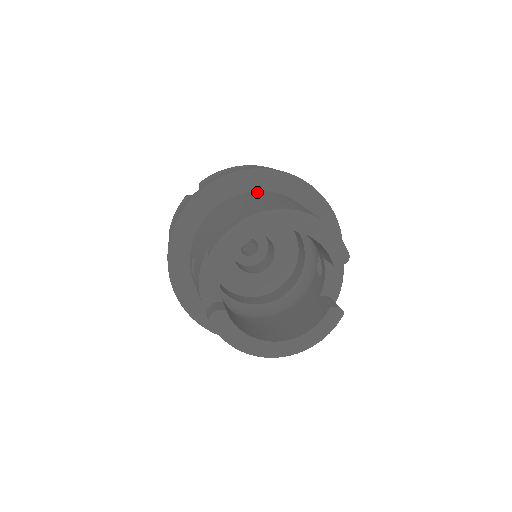
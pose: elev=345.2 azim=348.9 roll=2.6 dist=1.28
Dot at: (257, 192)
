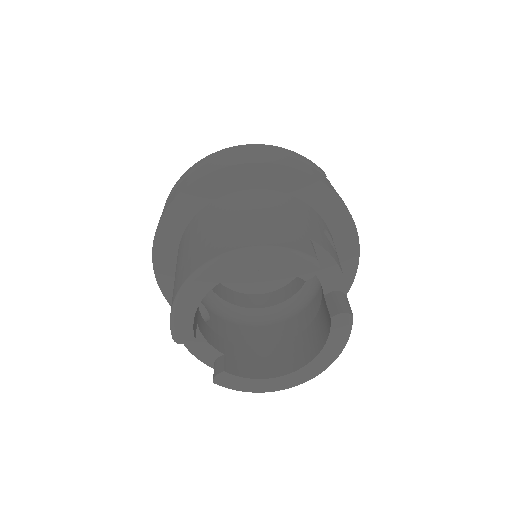
Dot at: (205, 210)
